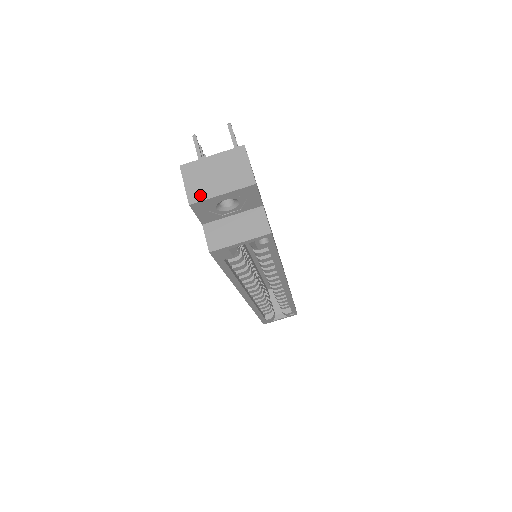
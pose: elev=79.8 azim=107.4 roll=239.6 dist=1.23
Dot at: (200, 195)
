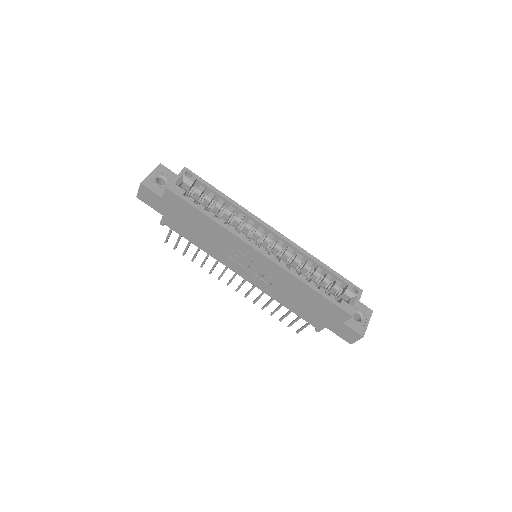
Dot at: (143, 181)
